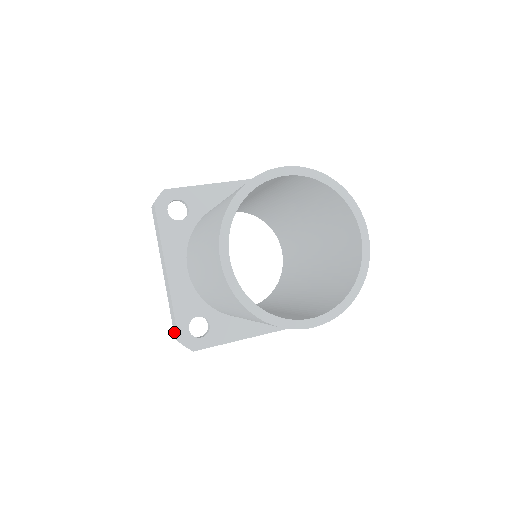
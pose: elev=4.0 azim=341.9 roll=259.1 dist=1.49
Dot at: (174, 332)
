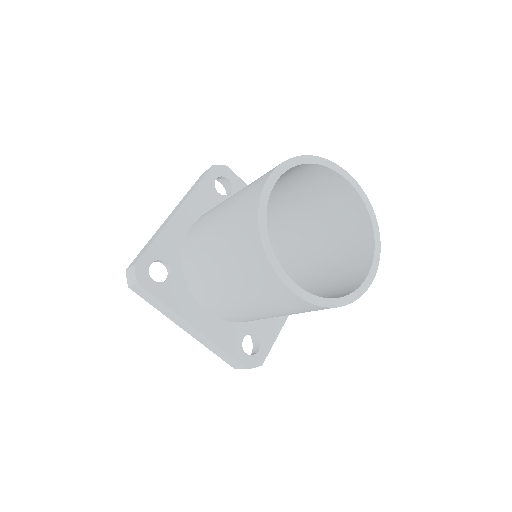
Dot at: (231, 365)
